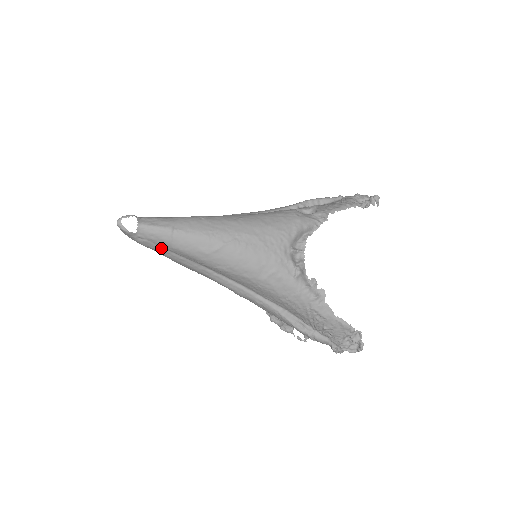
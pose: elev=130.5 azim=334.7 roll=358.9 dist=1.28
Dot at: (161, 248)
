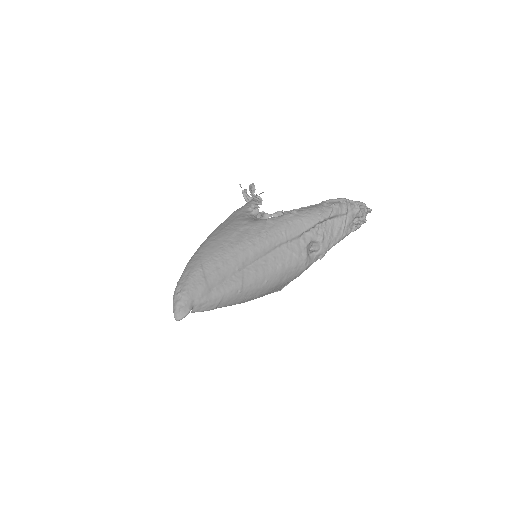
Dot at: occluded
